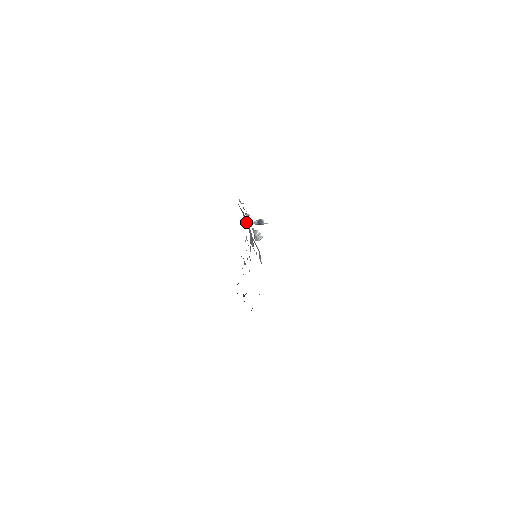
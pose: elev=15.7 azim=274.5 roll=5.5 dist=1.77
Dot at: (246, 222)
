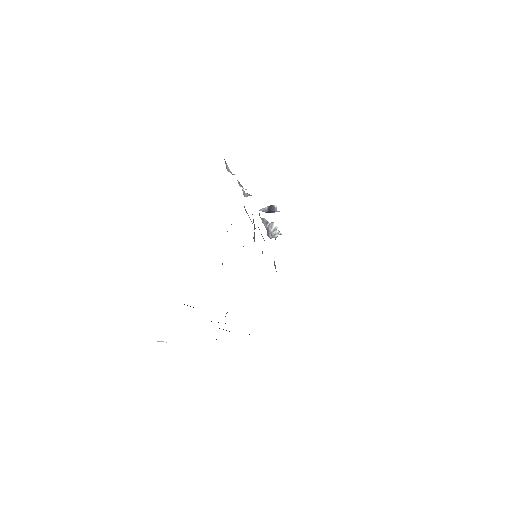
Dot at: occluded
